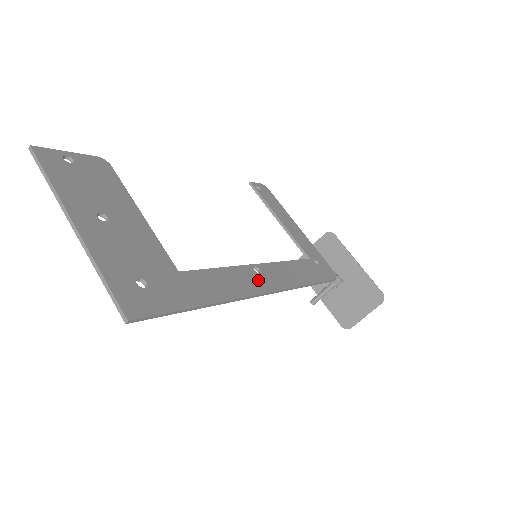
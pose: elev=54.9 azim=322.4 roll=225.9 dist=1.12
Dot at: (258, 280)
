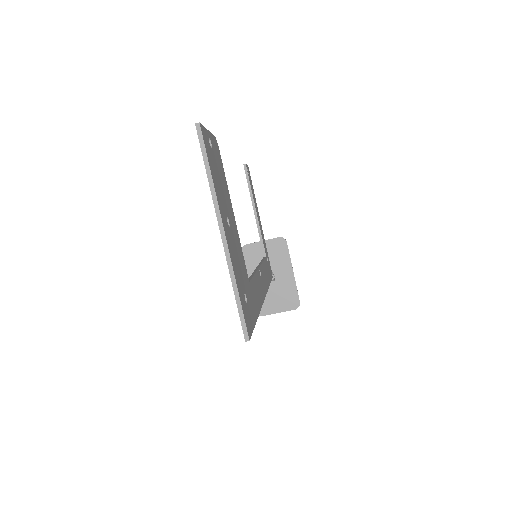
Dot at: (262, 285)
